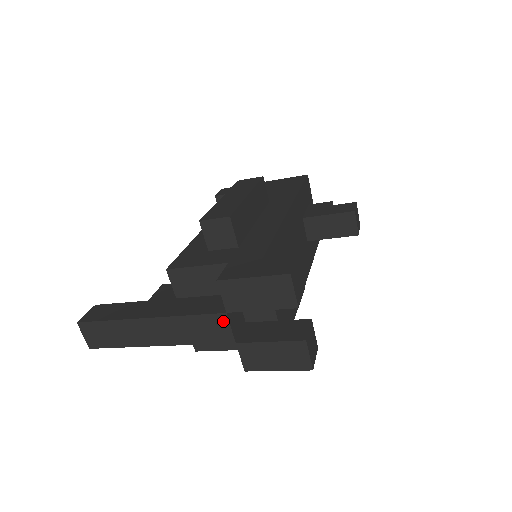
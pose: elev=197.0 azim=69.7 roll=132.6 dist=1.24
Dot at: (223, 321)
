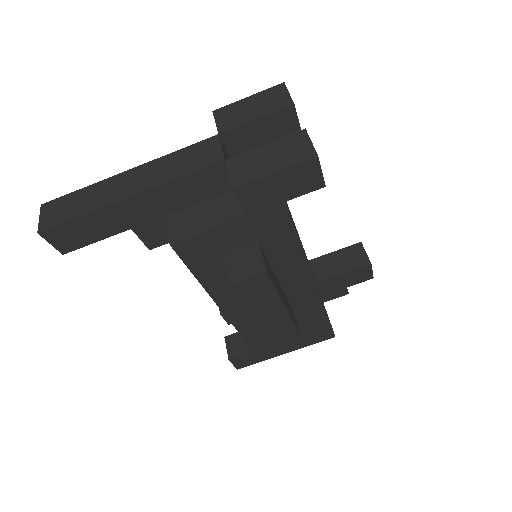
Dot at: (213, 143)
